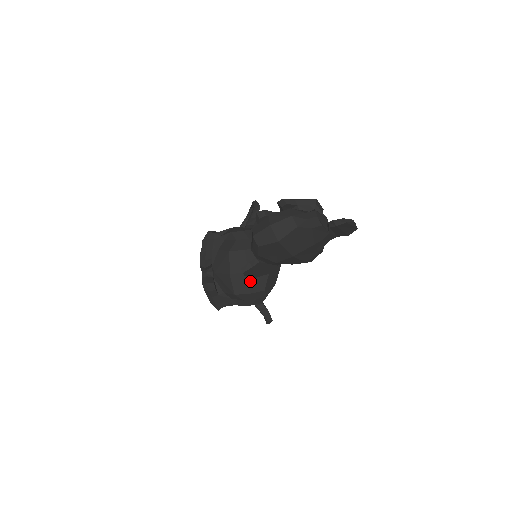
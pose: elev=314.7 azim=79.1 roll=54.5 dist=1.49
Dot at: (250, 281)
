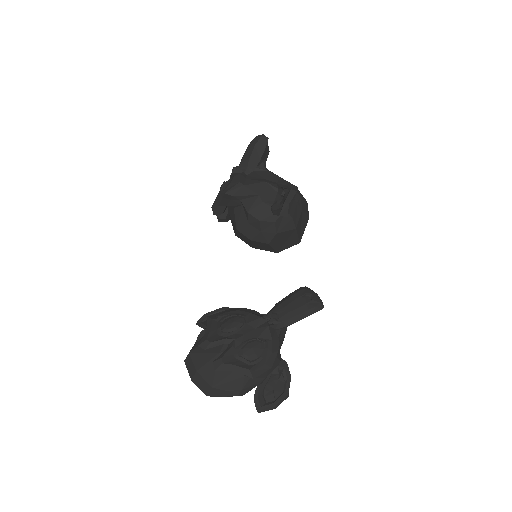
Dot at: occluded
